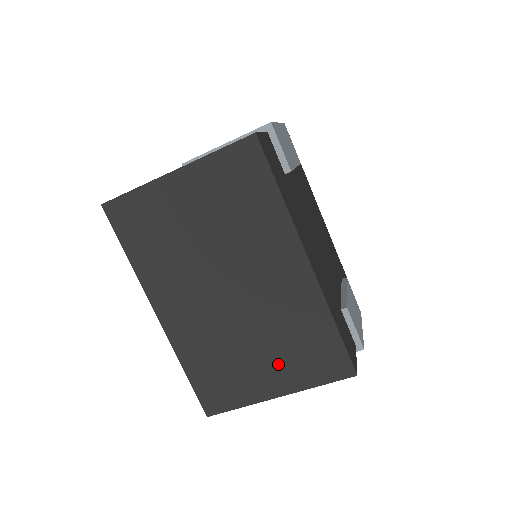
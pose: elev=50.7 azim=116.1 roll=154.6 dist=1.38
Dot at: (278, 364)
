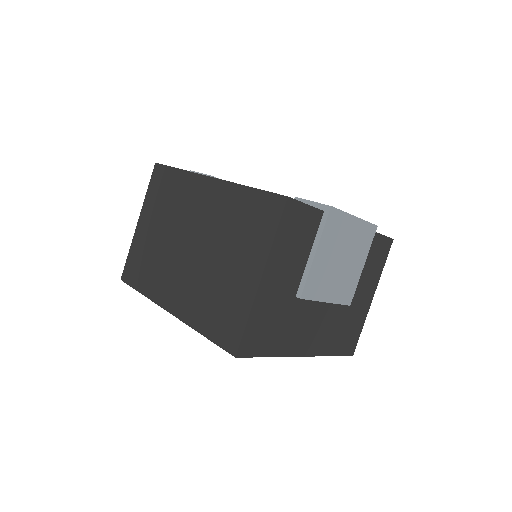
Dot at: (242, 255)
